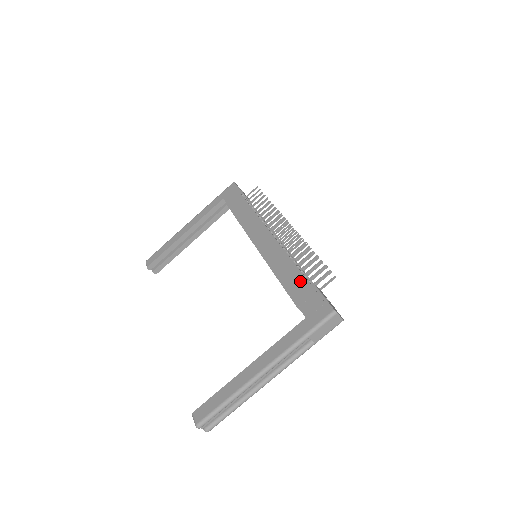
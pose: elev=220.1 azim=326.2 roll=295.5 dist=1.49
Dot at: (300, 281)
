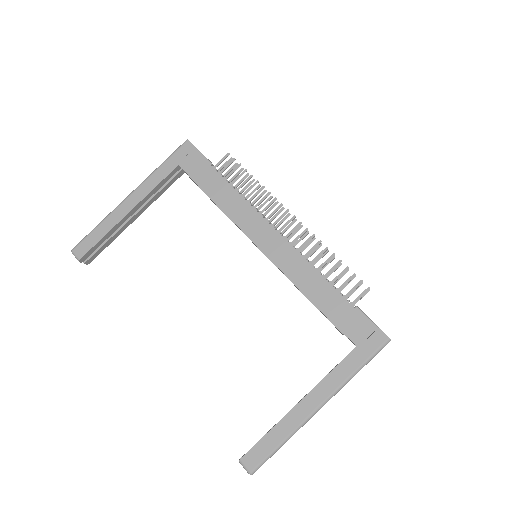
Dot at: (337, 301)
